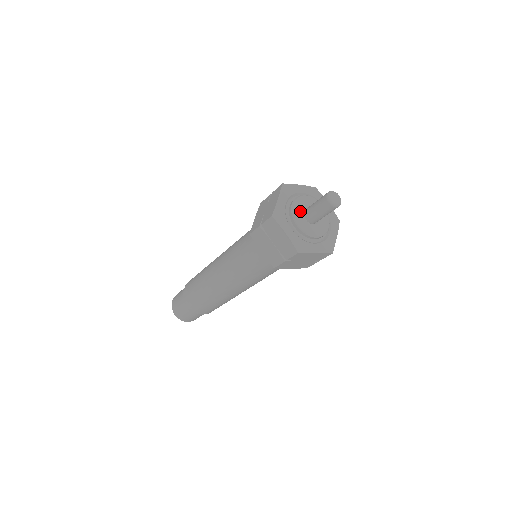
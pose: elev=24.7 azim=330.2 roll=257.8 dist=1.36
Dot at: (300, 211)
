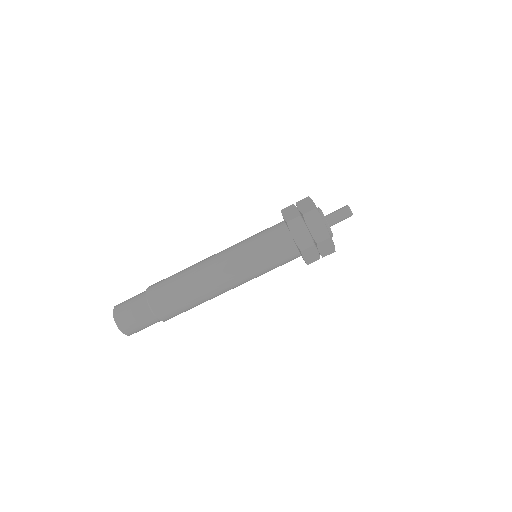
Dot at: occluded
